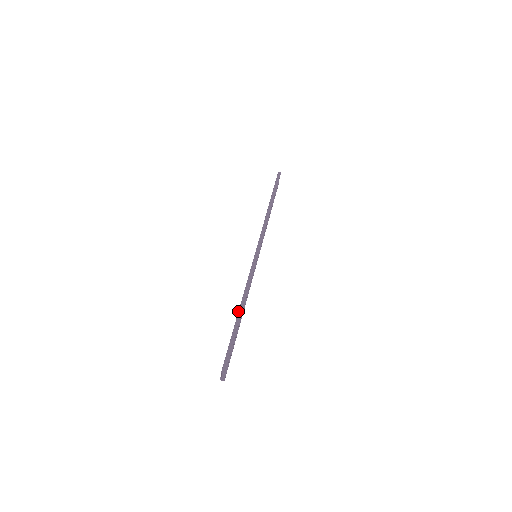
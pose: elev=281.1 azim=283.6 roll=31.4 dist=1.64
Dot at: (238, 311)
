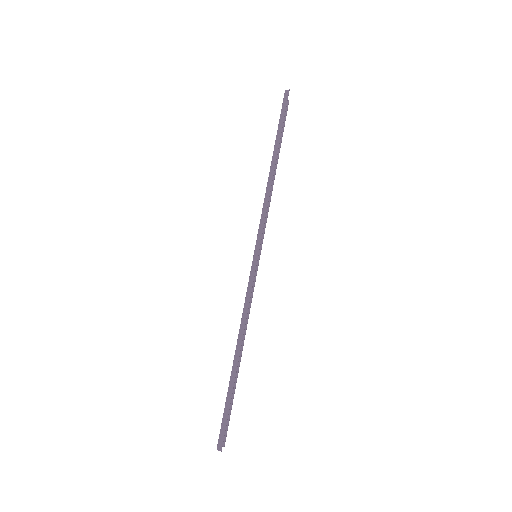
Dot at: occluded
